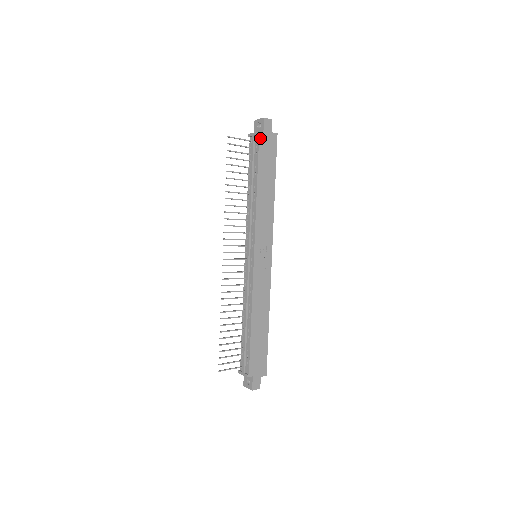
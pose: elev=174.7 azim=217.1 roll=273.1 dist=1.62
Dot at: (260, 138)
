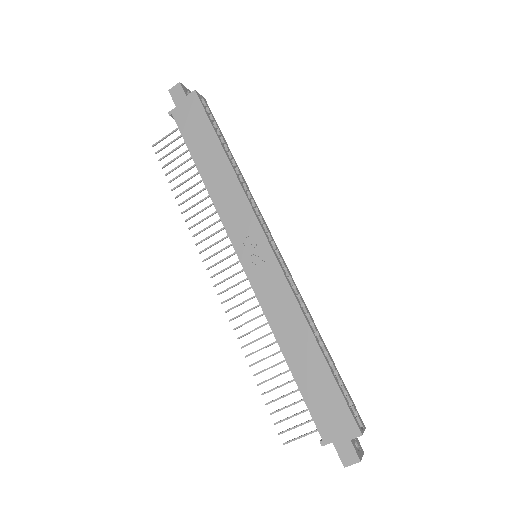
Dot at: (175, 116)
